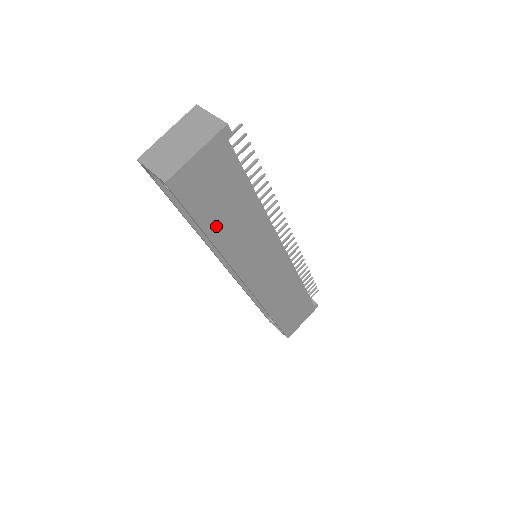
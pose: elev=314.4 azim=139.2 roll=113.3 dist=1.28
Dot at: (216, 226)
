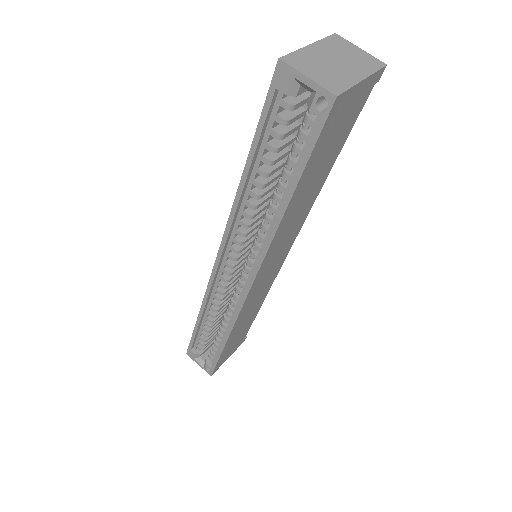
Dot at: (300, 190)
